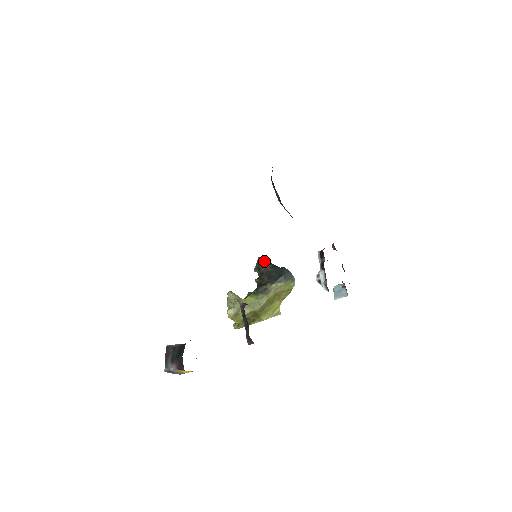
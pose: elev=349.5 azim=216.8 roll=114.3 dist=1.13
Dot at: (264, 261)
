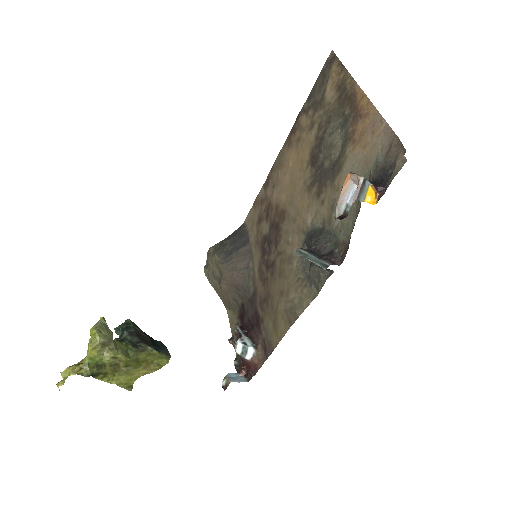
Dot at: (136, 325)
